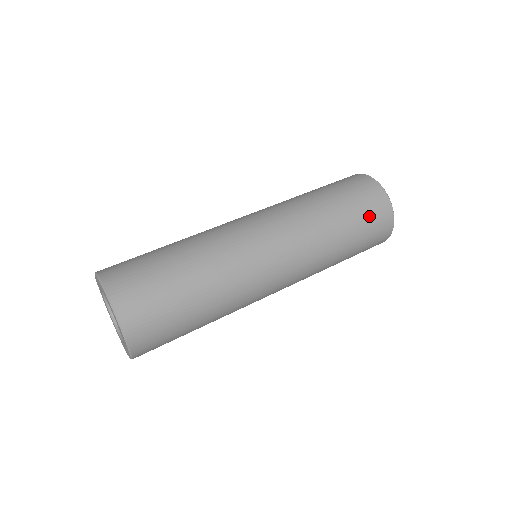
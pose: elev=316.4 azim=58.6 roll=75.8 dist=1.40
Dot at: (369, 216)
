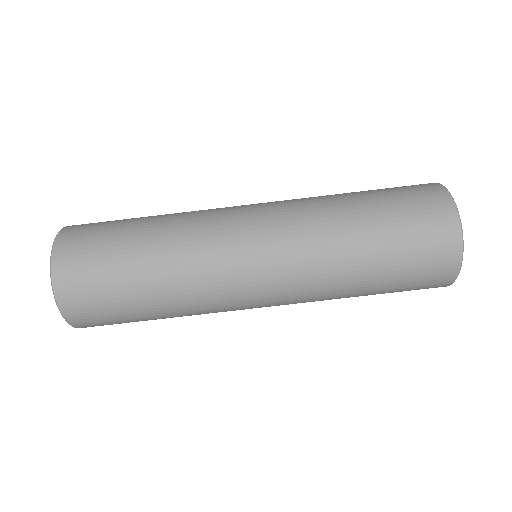
Dot at: (417, 270)
